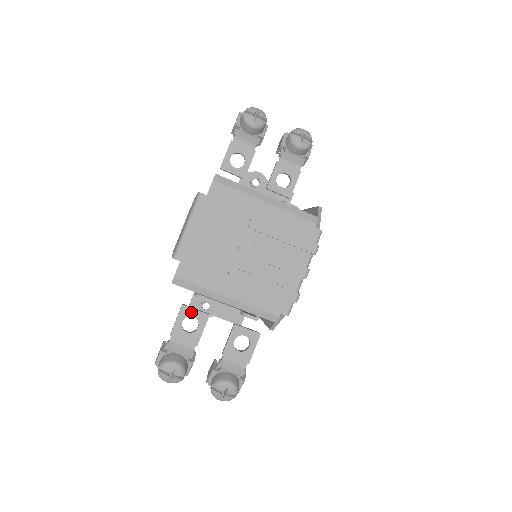
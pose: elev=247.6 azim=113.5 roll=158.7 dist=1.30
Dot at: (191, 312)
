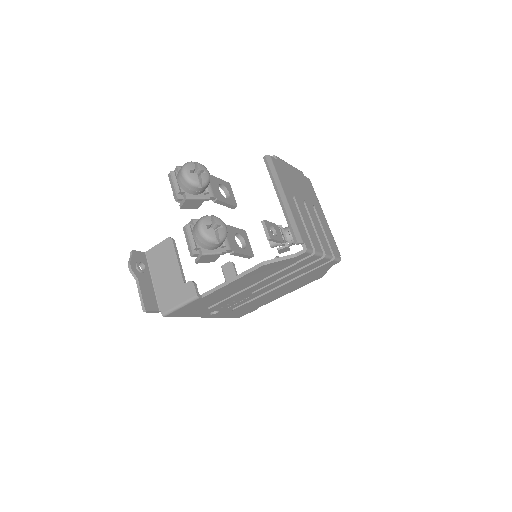
Dot at: (230, 191)
